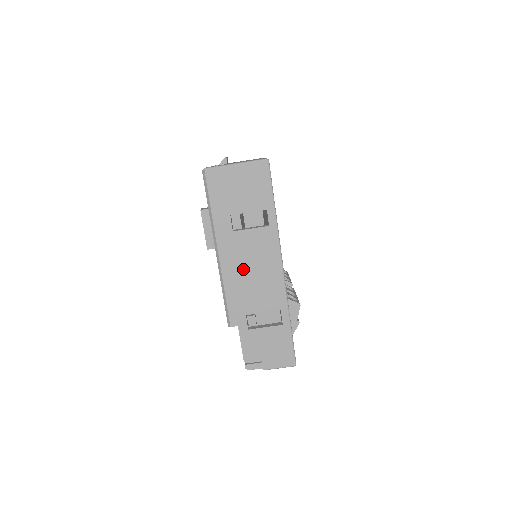
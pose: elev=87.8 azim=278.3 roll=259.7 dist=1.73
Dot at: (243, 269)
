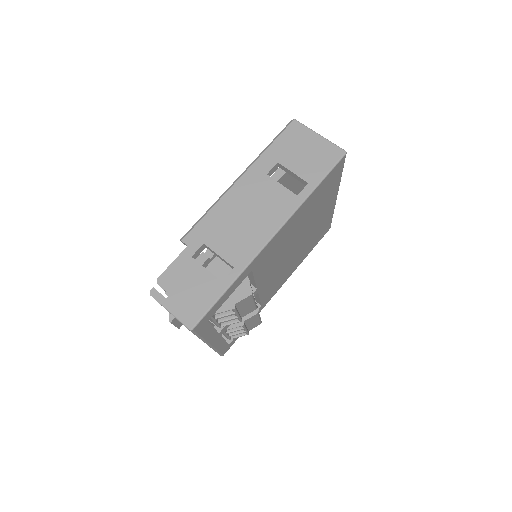
Dot at: (243, 207)
